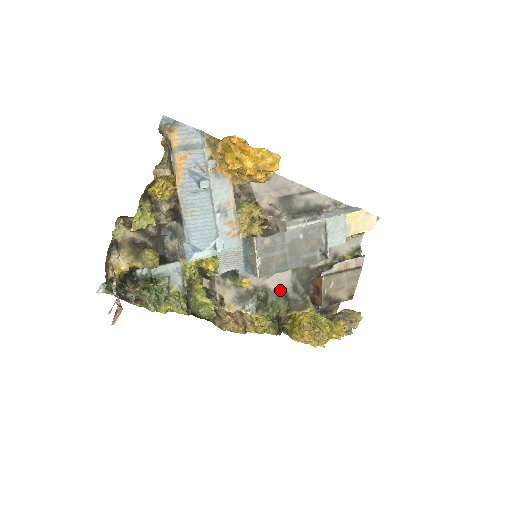
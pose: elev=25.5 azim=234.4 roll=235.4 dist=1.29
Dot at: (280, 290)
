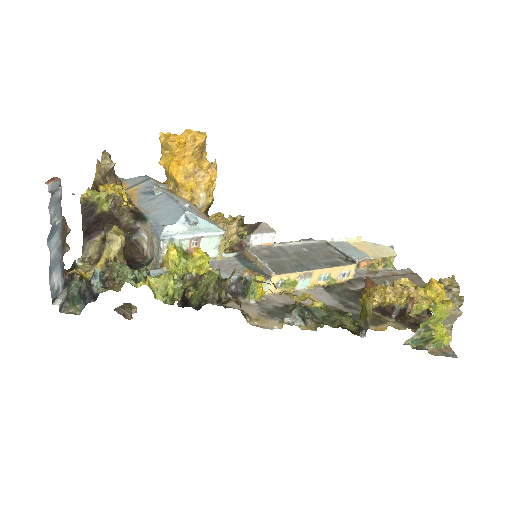
Dot at: occluded
